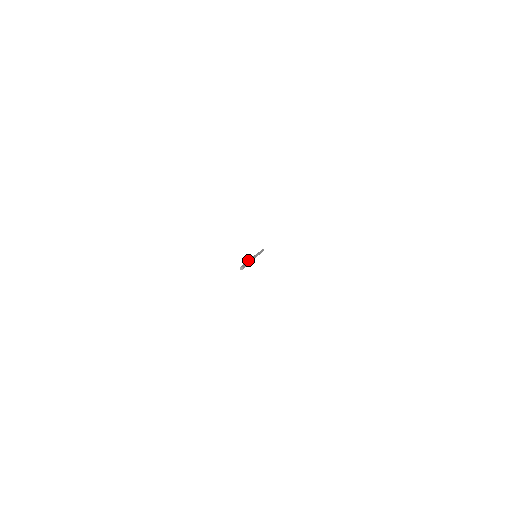
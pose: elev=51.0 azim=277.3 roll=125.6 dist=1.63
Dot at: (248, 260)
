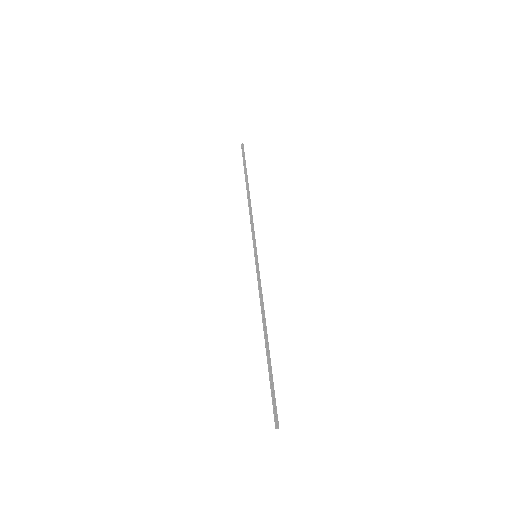
Dot at: (267, 338)
